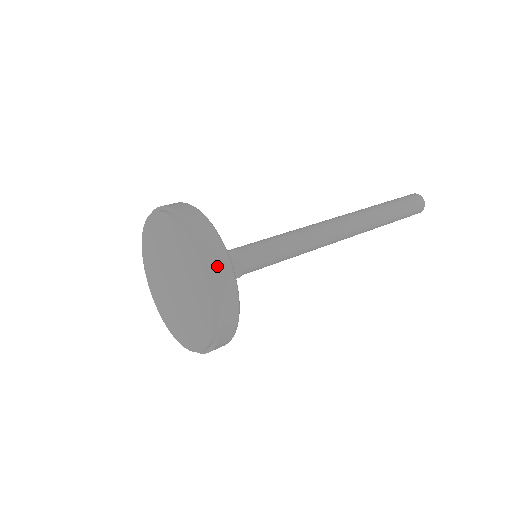
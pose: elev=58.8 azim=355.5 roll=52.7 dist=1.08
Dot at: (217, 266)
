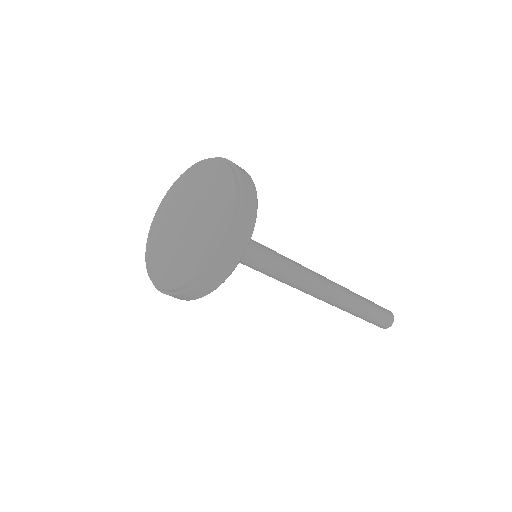
Dot at: (242, 227)
